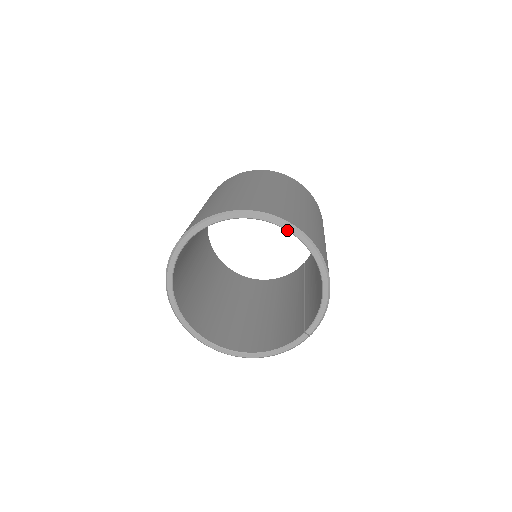
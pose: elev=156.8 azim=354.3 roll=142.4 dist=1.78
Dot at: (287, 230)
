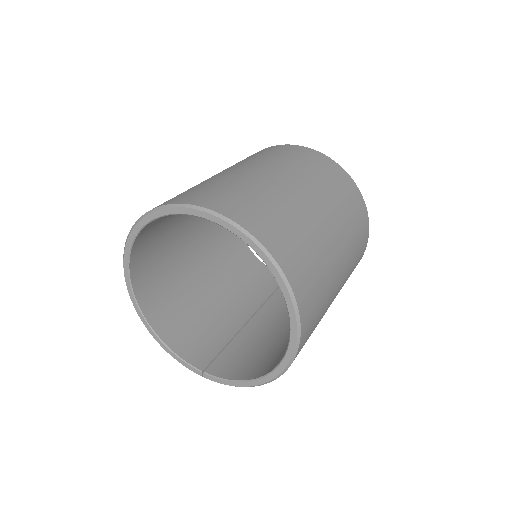
Dot at: (291, 330)
